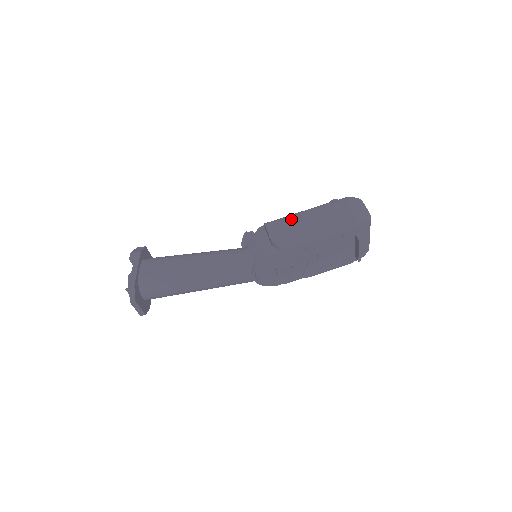
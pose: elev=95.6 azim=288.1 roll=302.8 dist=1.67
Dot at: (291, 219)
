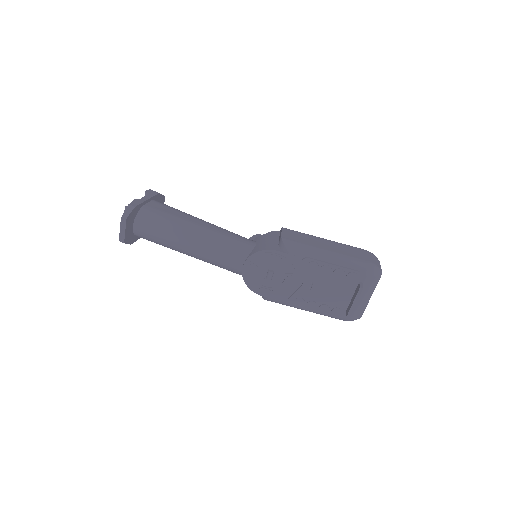
Dot at: (308, 236)
